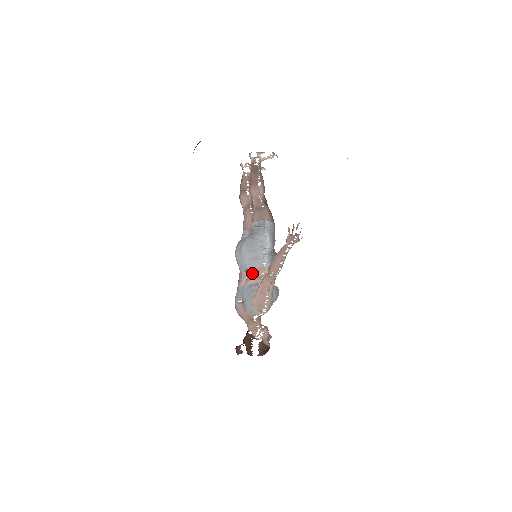
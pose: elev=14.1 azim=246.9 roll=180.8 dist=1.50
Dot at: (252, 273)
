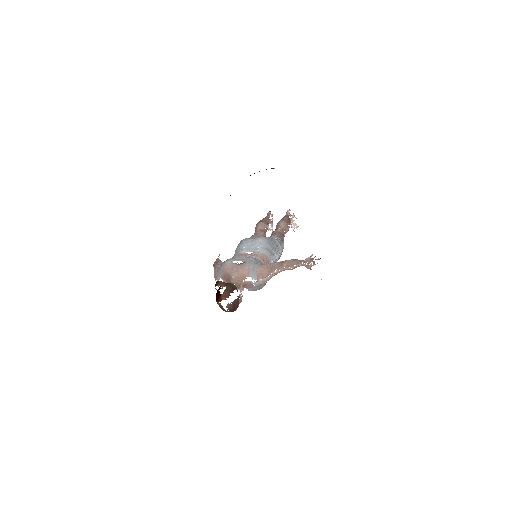
Dot at: (261, 256)
